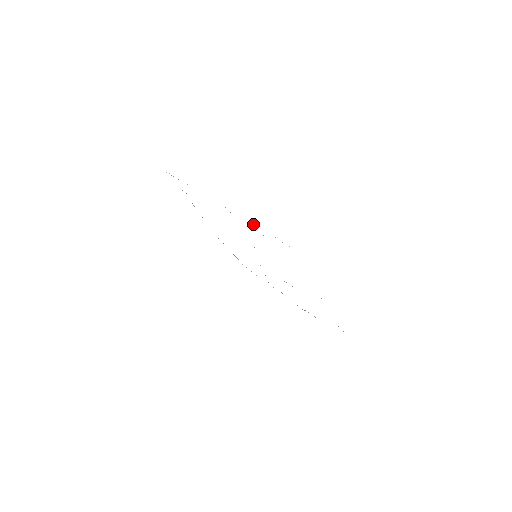
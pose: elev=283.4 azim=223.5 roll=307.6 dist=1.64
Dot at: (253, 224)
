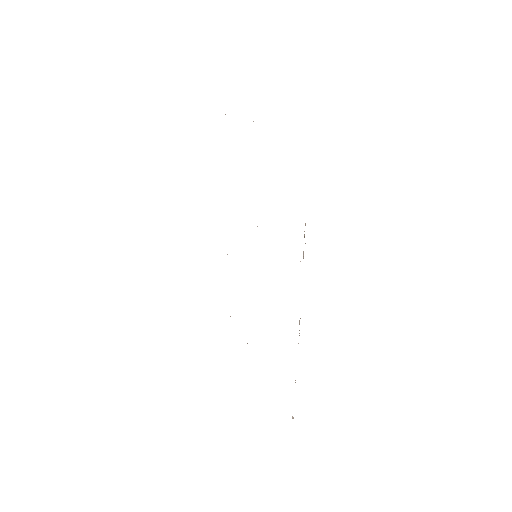
Dot at: occluded
